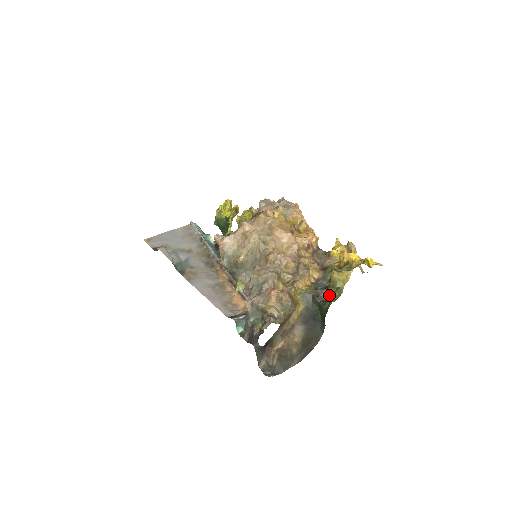
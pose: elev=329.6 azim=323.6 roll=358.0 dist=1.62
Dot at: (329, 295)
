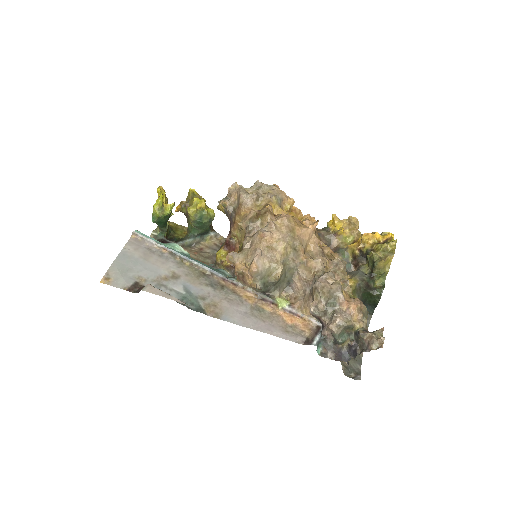
Dot at: (374, 281)
